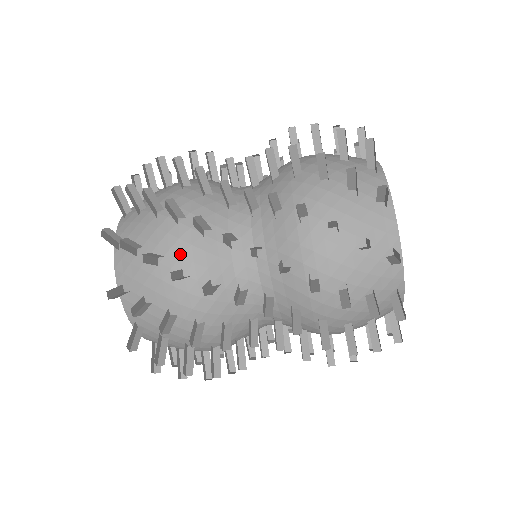
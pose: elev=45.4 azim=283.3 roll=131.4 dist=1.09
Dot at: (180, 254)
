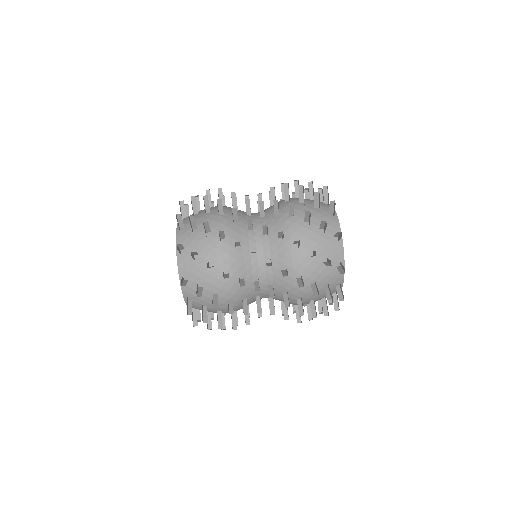
Dot at: (223, 261)
